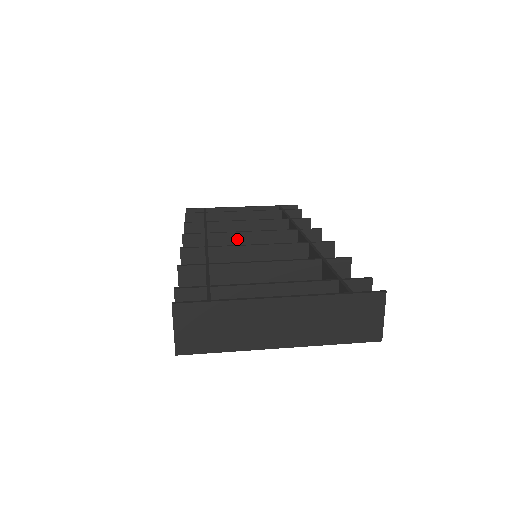
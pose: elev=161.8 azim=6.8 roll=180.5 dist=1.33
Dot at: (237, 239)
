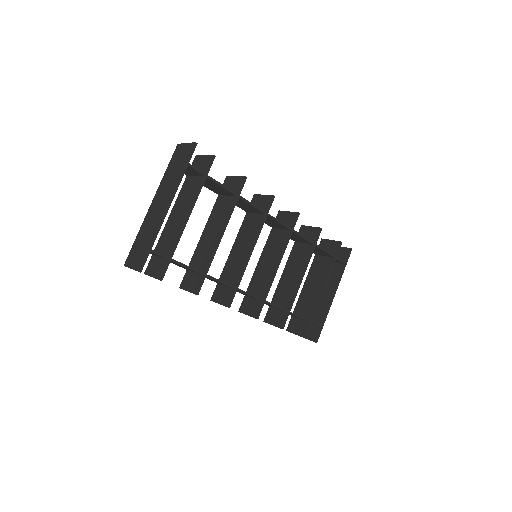
Dot at: (258, 273)
